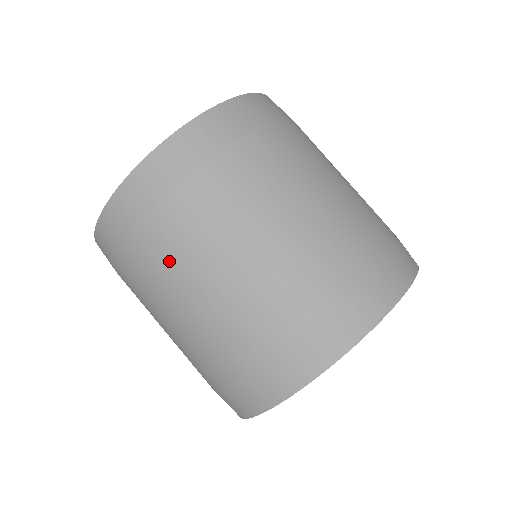
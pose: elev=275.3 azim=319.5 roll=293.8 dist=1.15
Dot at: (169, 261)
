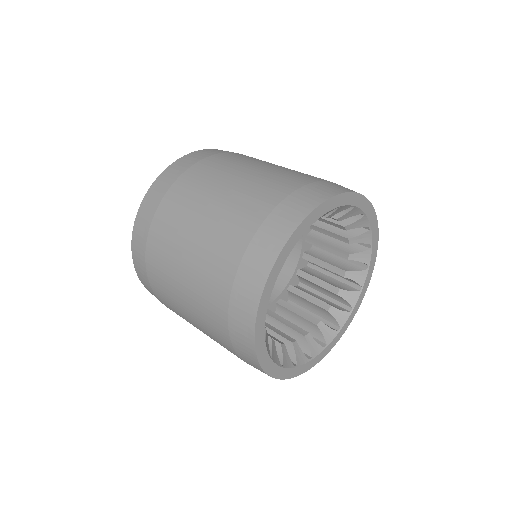
Dot at: (180, 212)
